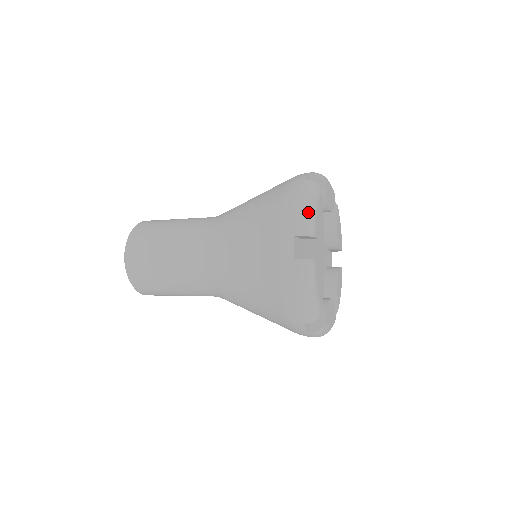
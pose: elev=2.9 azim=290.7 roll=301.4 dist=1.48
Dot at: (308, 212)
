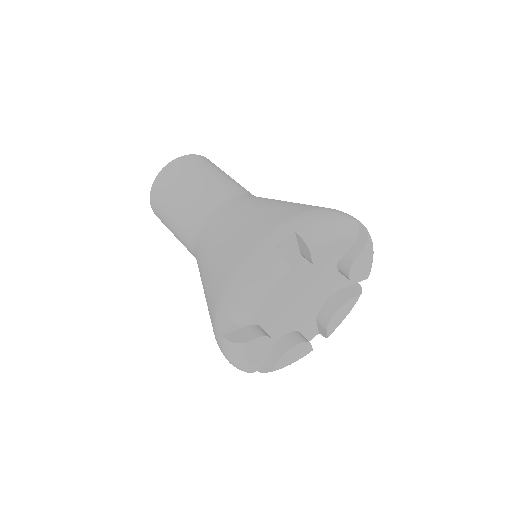
Dot at: (248, 300)
